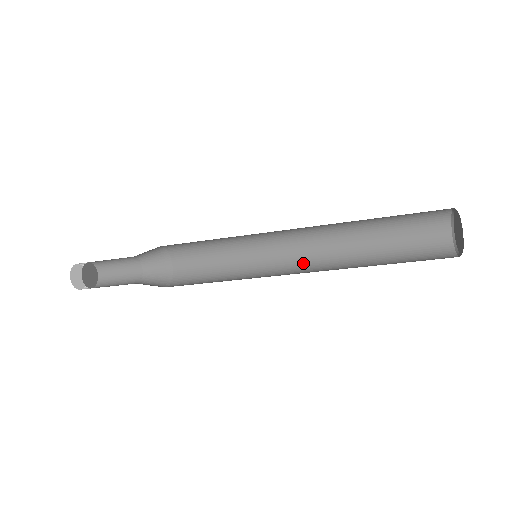
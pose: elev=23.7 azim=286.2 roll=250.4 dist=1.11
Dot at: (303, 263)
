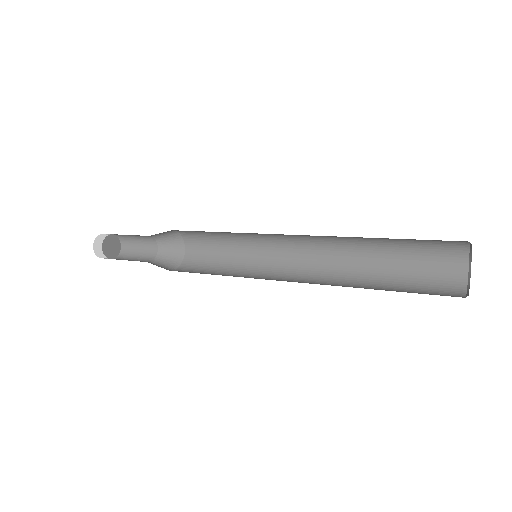
Dot at: (304, 242)
